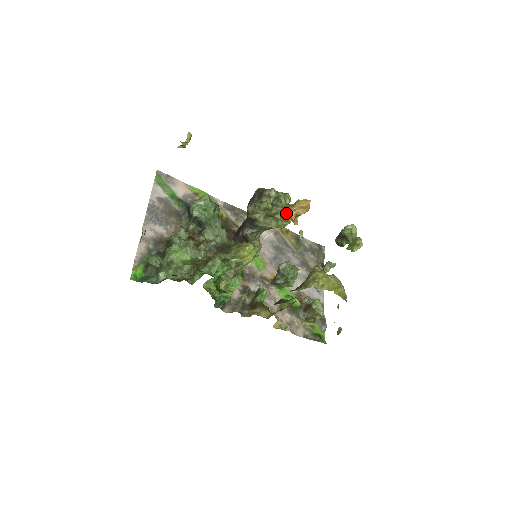
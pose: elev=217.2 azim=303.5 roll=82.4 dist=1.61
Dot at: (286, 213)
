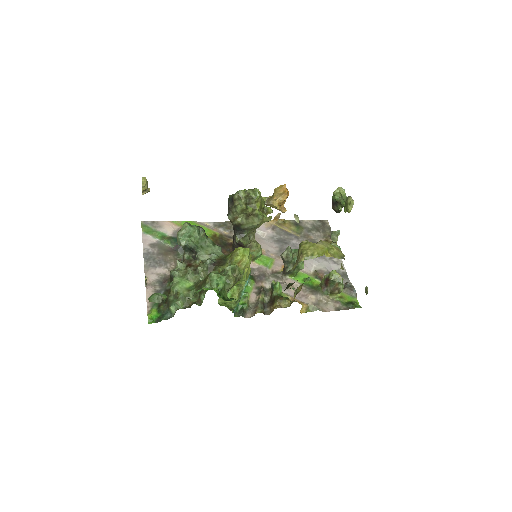
Dot at: (264, 206)
